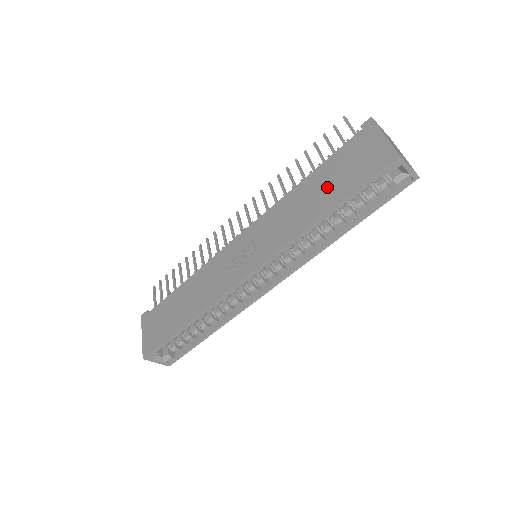
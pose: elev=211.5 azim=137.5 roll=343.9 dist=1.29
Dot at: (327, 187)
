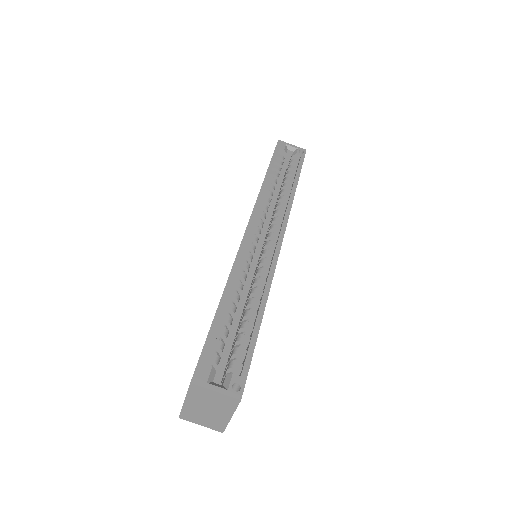
Dot at: occluded
